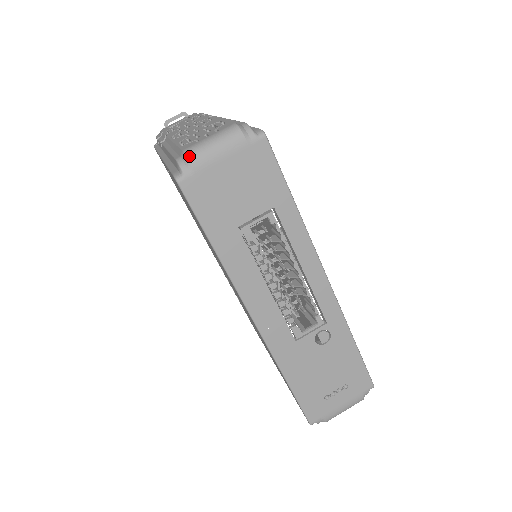
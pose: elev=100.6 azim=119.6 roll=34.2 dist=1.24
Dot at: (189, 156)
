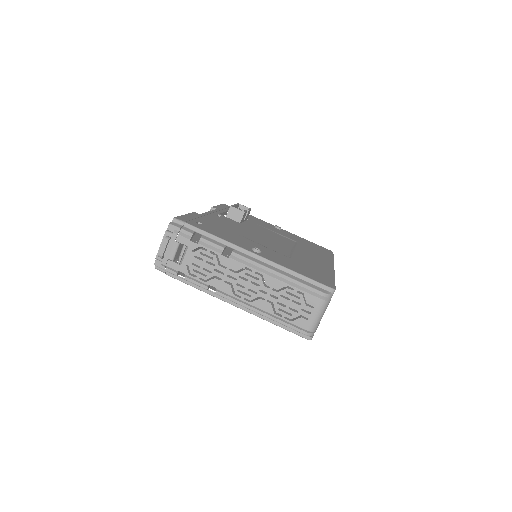
Dot at: (314, 331)
